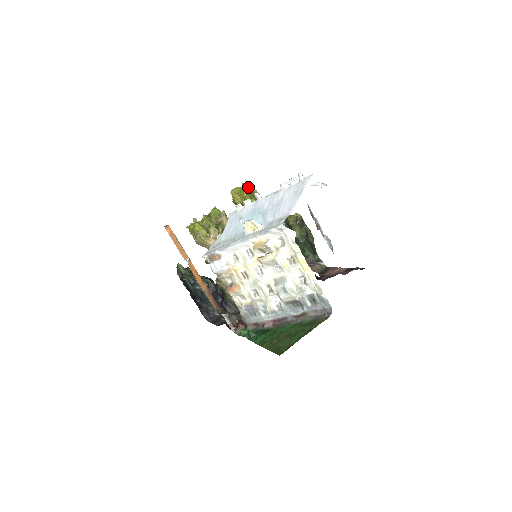
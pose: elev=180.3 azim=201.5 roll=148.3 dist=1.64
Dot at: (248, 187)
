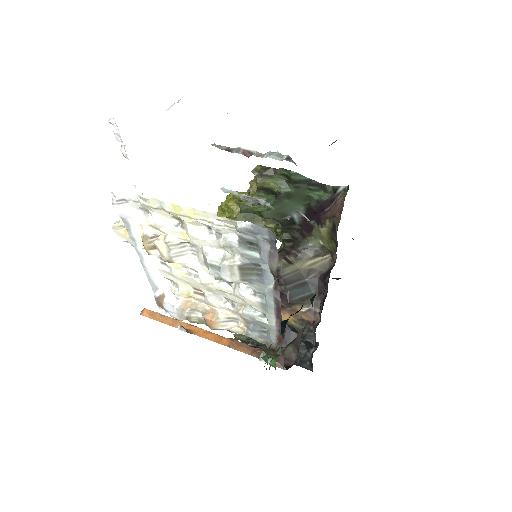
Dot at: (229, 197)
